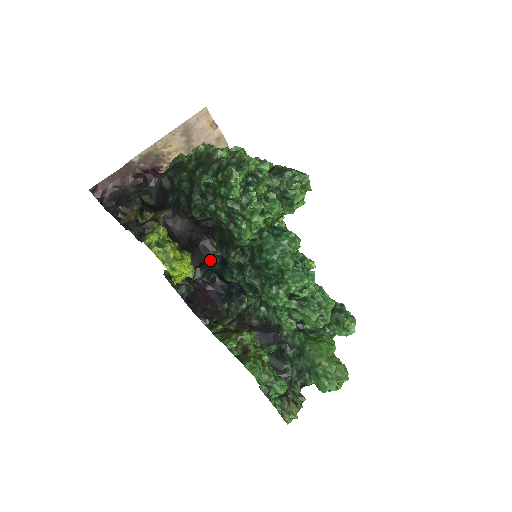
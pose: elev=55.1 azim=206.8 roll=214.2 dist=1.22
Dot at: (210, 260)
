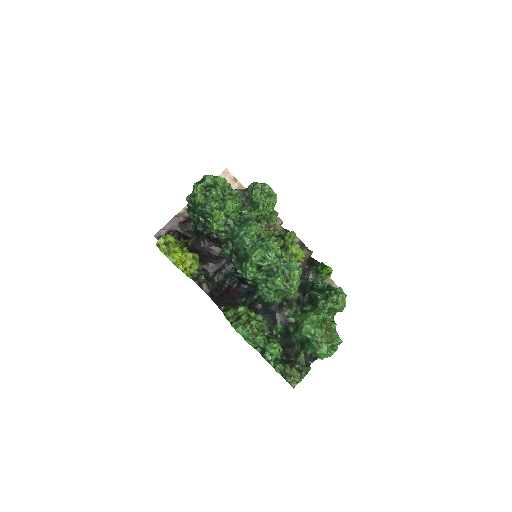
Dot at: (227, 266)
